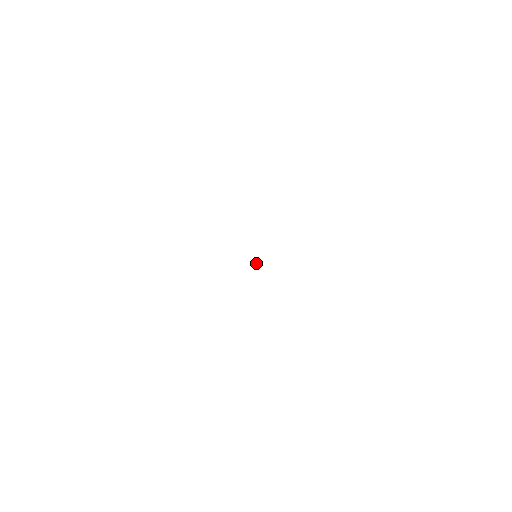
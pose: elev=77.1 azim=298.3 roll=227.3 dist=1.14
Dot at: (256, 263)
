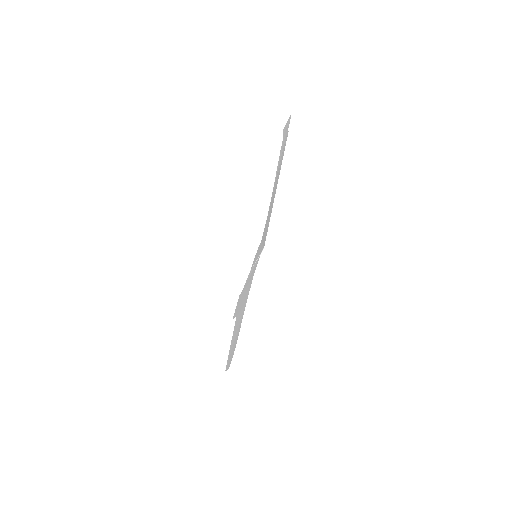
Dot at: occluded
